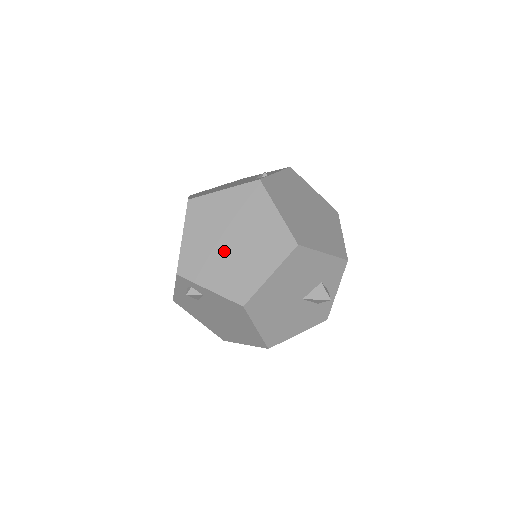
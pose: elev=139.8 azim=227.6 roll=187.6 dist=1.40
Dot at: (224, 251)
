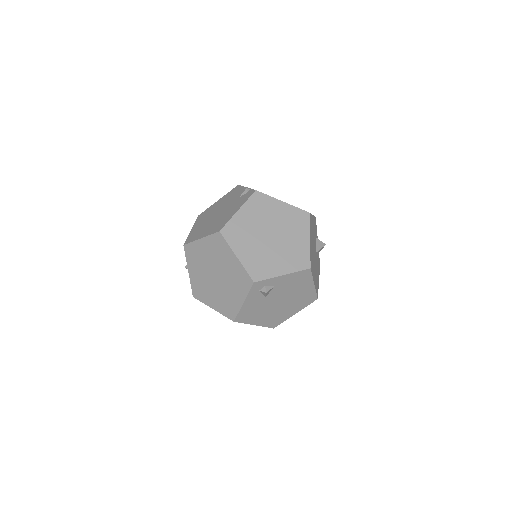
Dot at: (272, 246)
